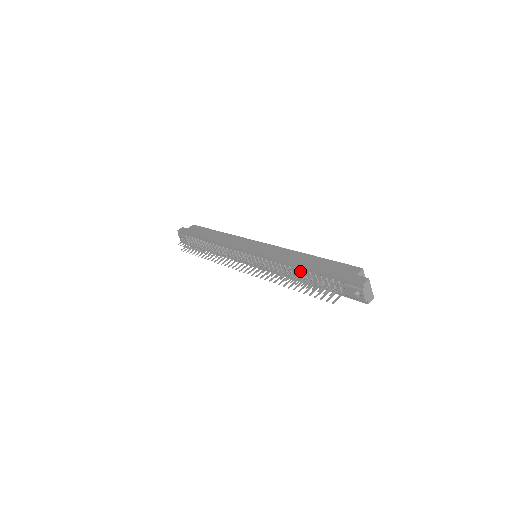
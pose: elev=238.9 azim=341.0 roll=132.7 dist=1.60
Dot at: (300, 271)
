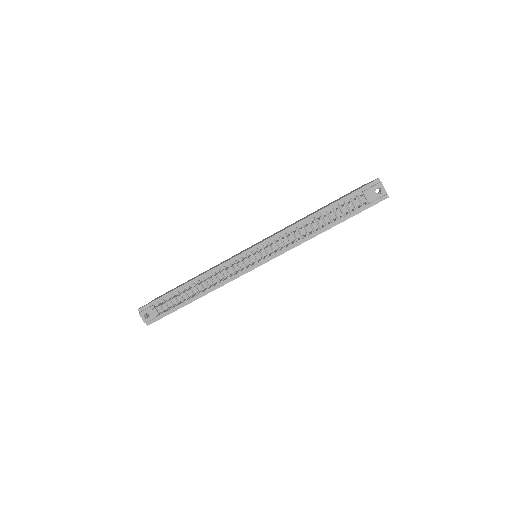
Dot at: (316, 219)
